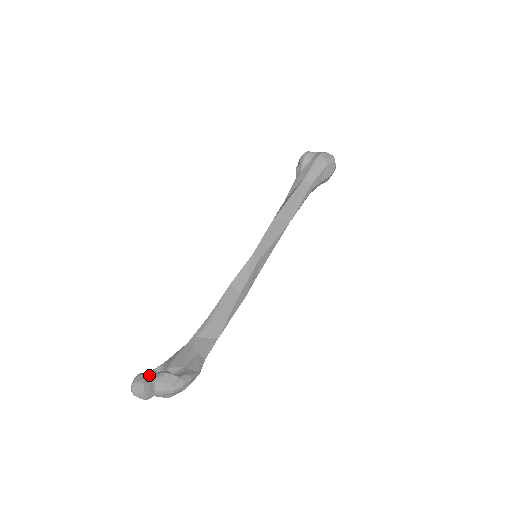
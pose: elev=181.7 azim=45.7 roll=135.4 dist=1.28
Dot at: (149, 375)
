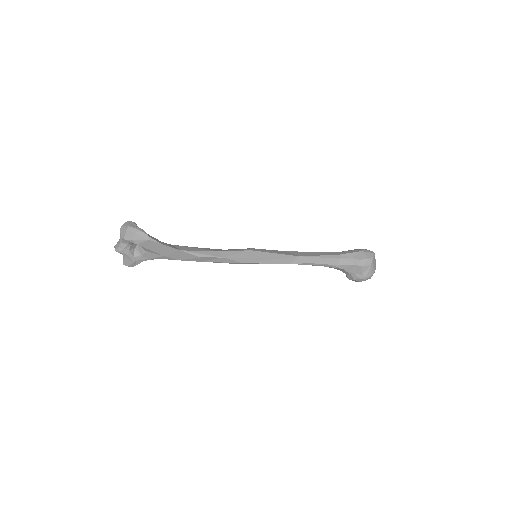
Dot at: occluded
